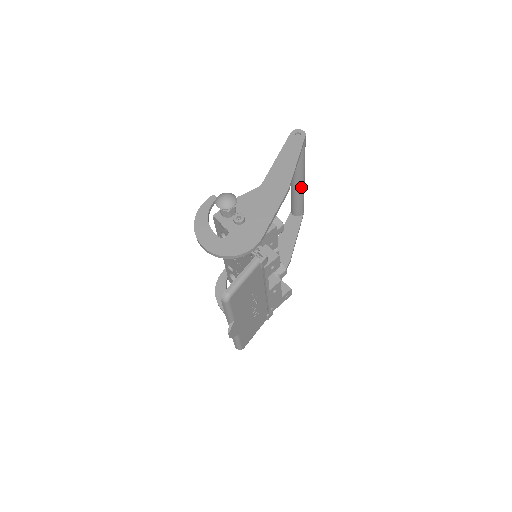
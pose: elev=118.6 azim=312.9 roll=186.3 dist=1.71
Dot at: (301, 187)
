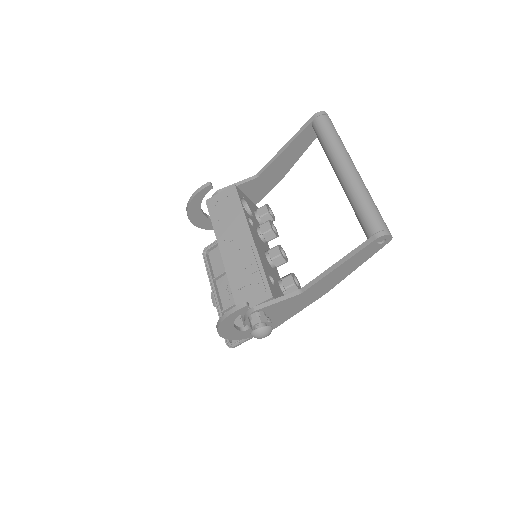
Dot at: occluded
